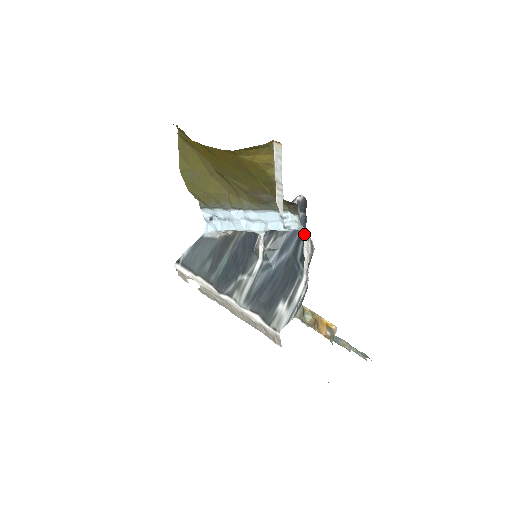
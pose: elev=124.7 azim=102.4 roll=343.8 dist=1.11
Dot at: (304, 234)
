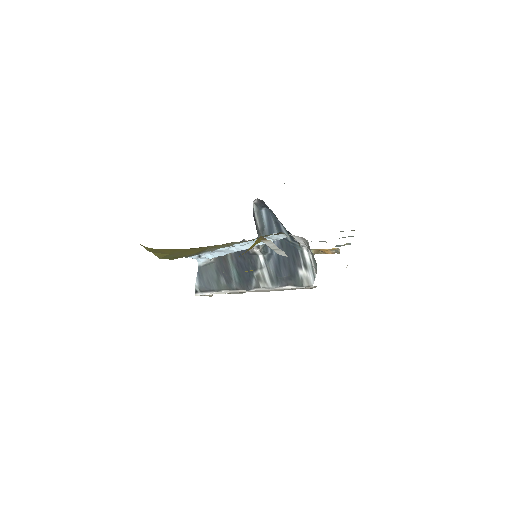
Dot at: occluded
